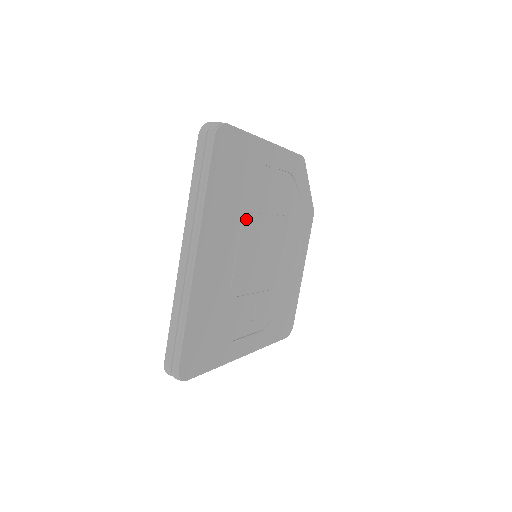
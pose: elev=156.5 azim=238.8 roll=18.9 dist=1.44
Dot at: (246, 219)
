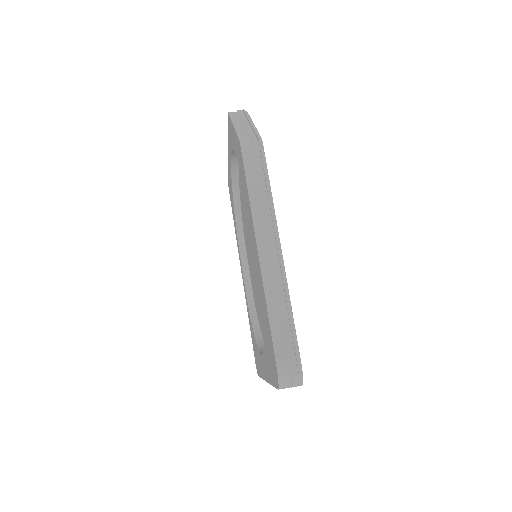
Dot at: occluded
